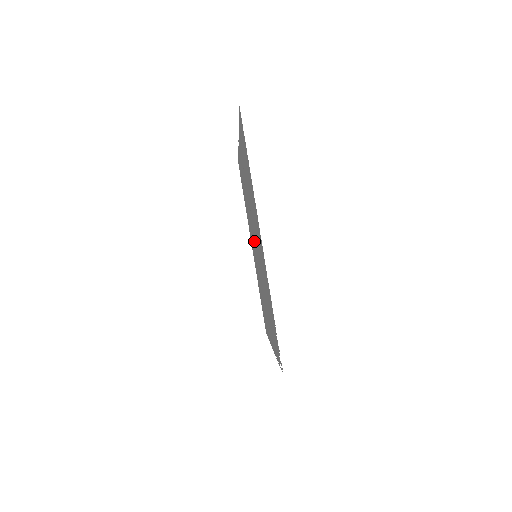
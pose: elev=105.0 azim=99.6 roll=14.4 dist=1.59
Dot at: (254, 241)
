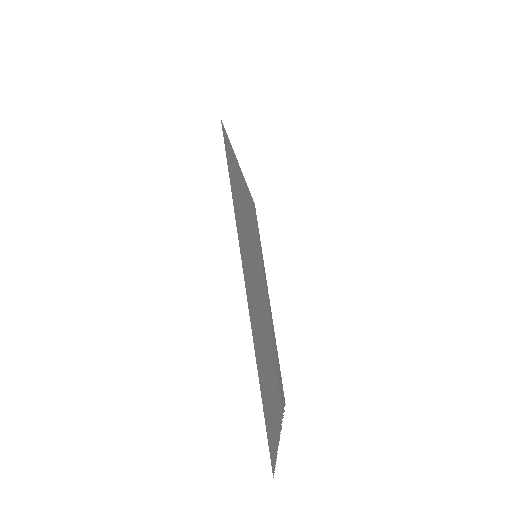
Dot at: occluded
